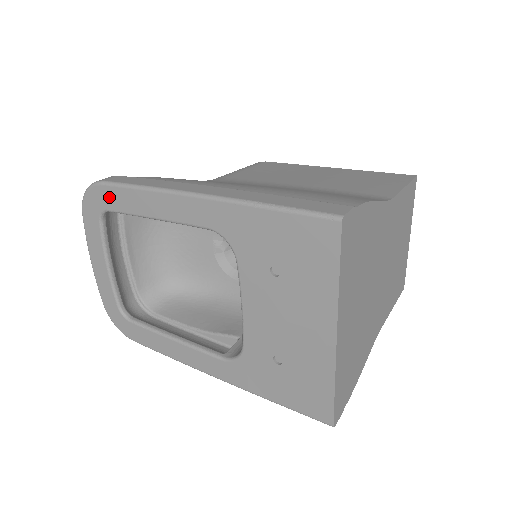
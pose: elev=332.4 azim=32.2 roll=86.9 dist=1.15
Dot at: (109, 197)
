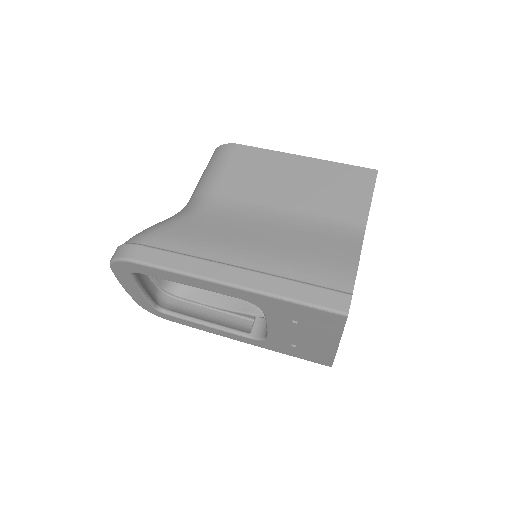
Dot at: (141, 269)
